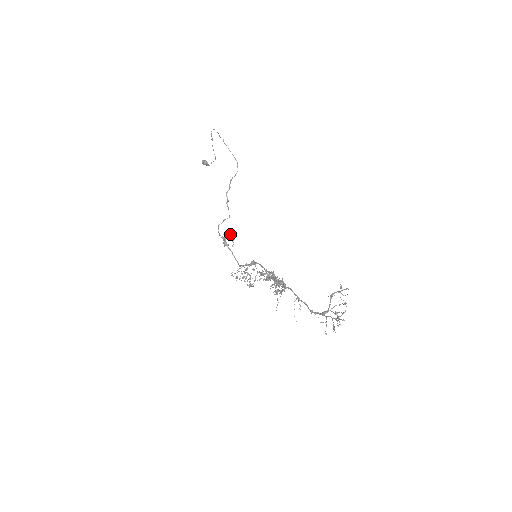
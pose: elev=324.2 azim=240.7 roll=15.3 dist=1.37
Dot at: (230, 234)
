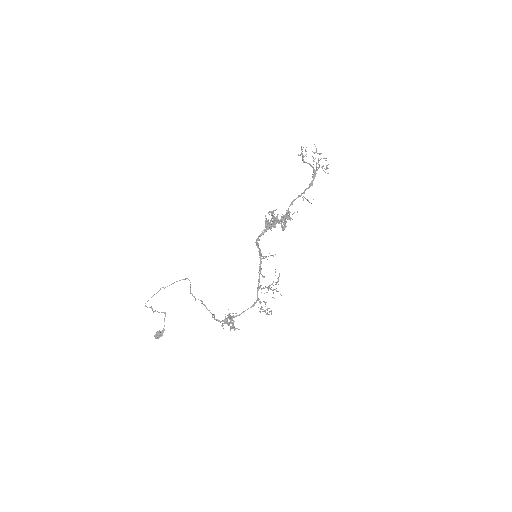
Dot at: (227, 322)
